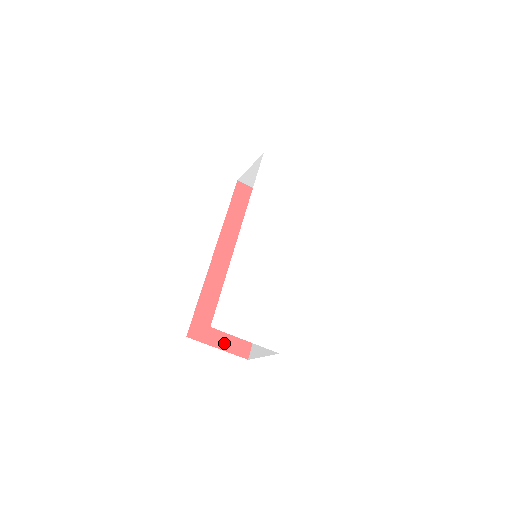
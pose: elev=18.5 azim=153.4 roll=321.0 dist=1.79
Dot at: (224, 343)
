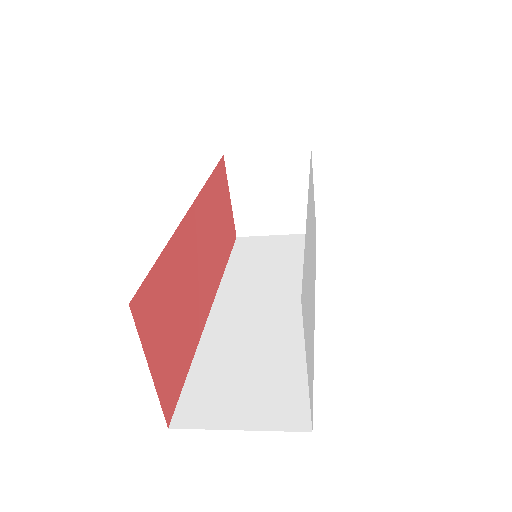
Dot at: (158, 367)
